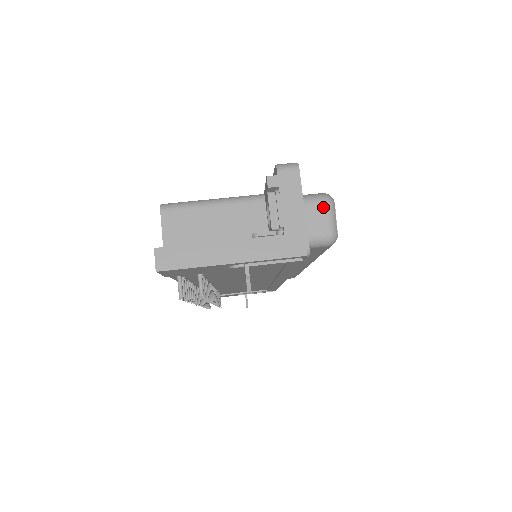
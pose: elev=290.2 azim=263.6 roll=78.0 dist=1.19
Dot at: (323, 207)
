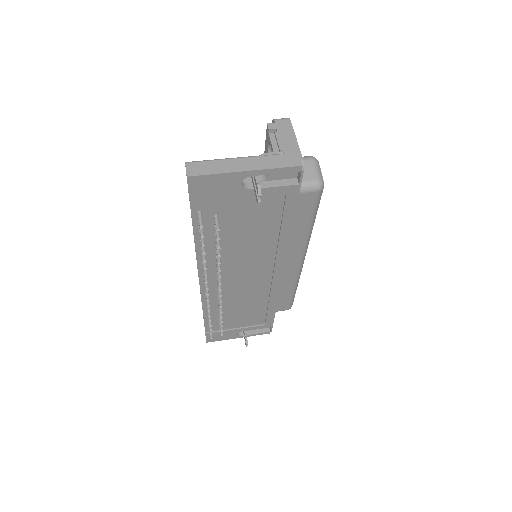
Dot at: (310, 161)
